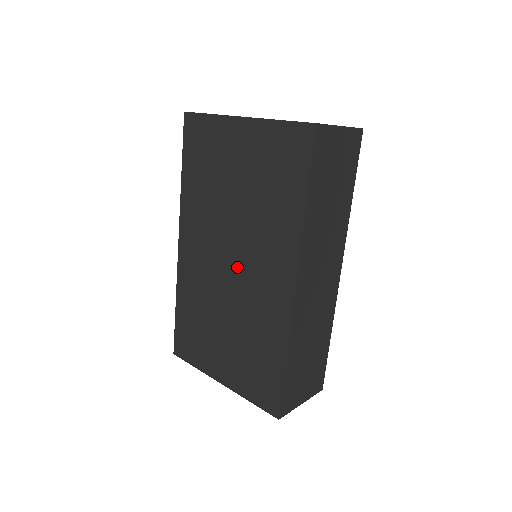
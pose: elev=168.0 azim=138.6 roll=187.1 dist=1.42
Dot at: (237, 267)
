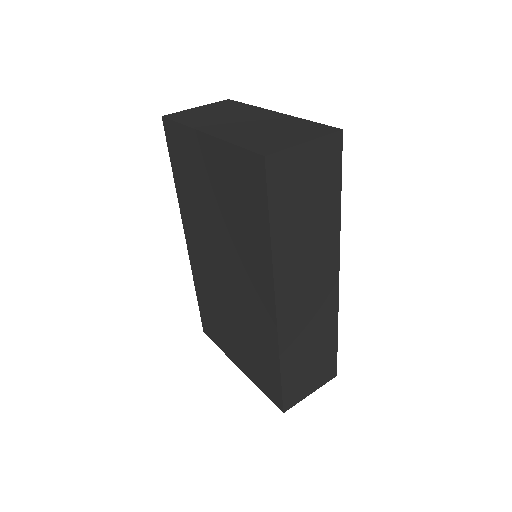
Dot at: (230, 277)
